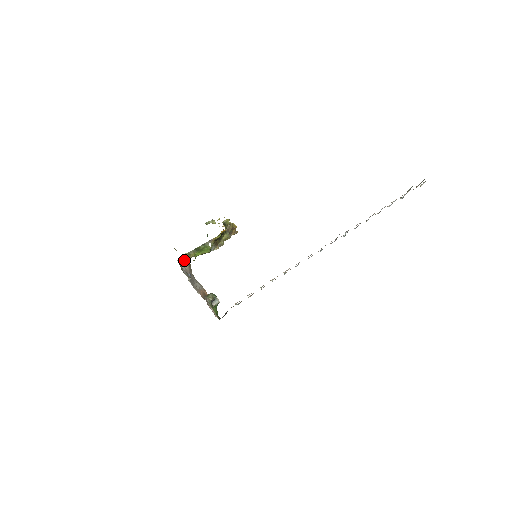
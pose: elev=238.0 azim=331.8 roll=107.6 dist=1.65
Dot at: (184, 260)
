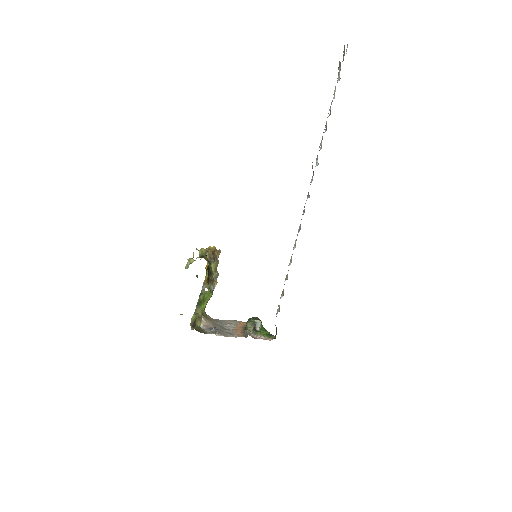
Dot at: (197, 320)
